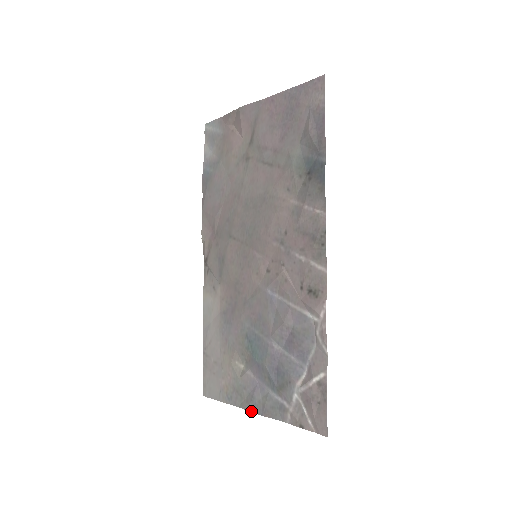
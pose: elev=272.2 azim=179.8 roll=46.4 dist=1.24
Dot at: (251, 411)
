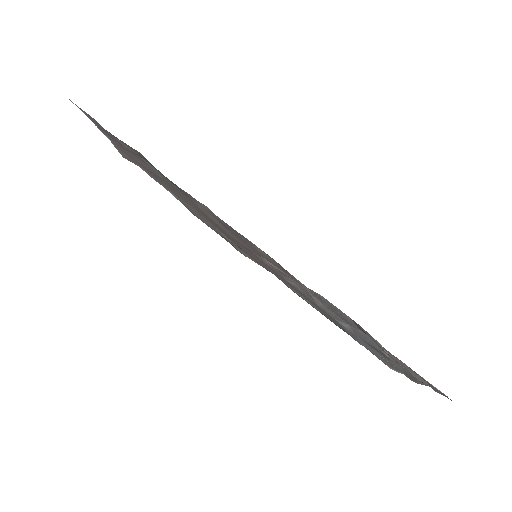
Dot at: occluded
